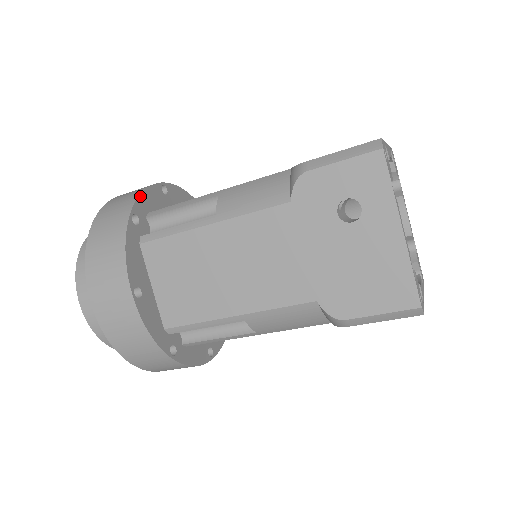
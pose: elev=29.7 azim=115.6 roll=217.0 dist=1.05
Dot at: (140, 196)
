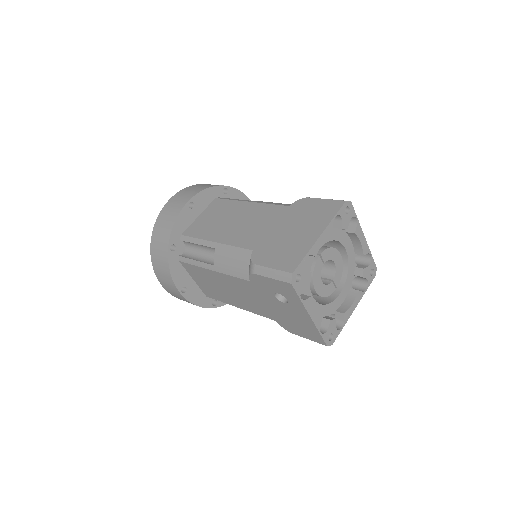
Dot at: (173, 229)
